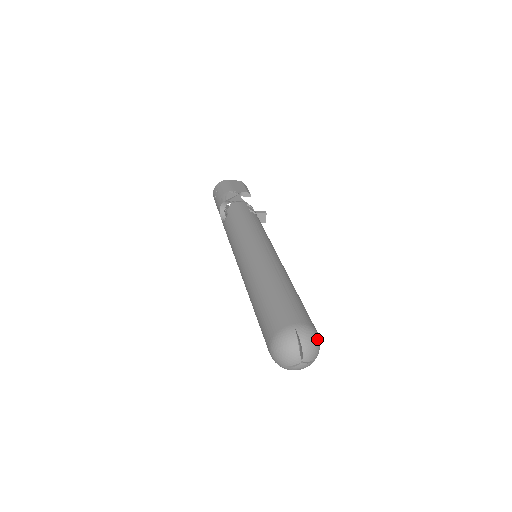
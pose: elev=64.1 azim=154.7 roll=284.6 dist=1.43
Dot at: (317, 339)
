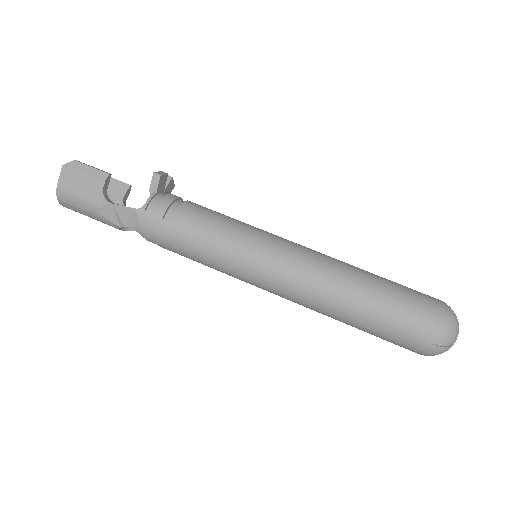
Dot at: (452, 321)
